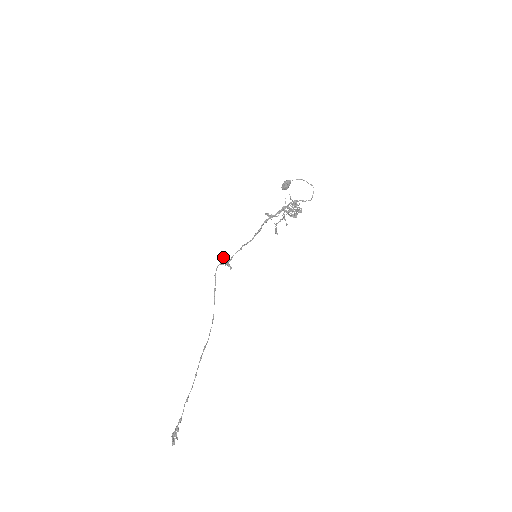
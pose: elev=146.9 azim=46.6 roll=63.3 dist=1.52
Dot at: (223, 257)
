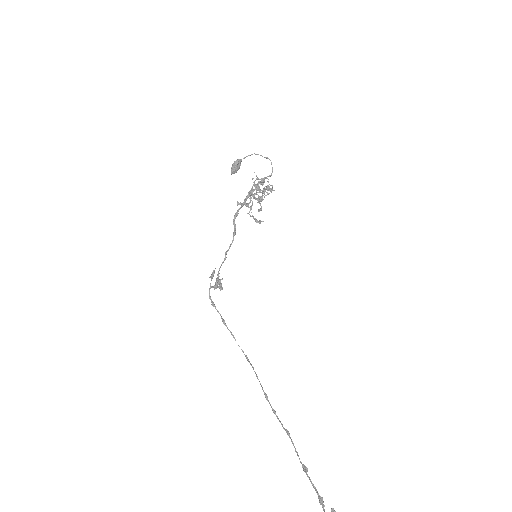
Dot at: (211, 276)
